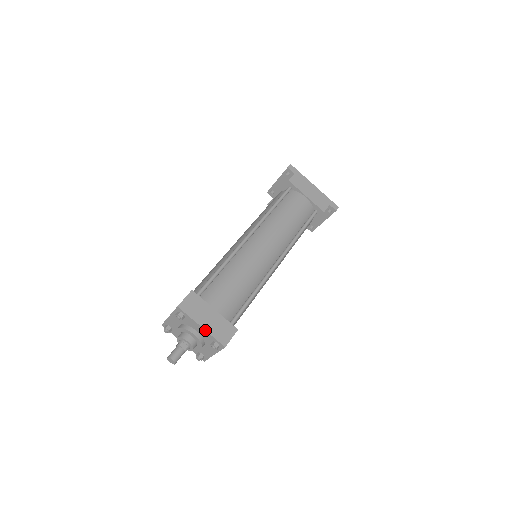
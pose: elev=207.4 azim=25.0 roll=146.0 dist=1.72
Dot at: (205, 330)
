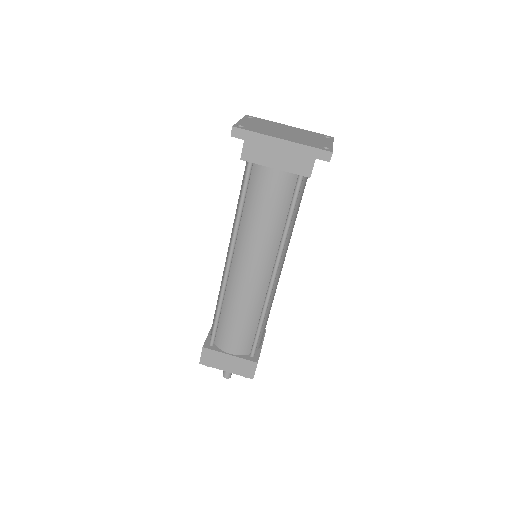
Dot at: occluded
